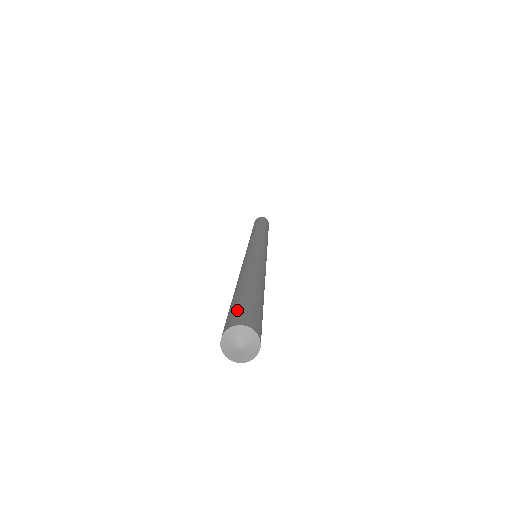
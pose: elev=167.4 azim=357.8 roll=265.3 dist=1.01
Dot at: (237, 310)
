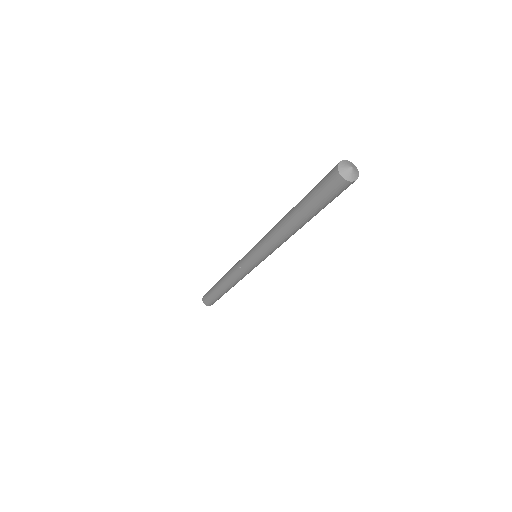
Dot at: (325, 176)
